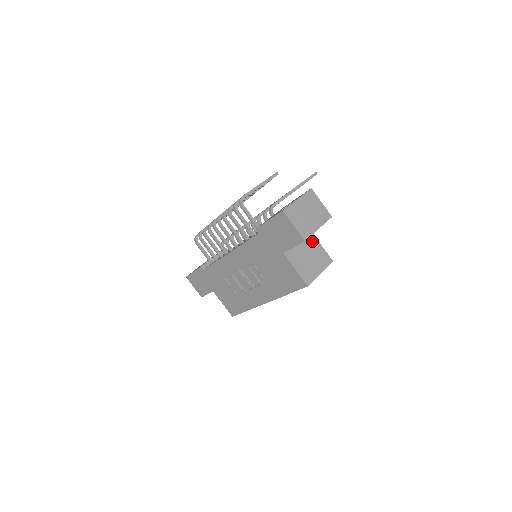
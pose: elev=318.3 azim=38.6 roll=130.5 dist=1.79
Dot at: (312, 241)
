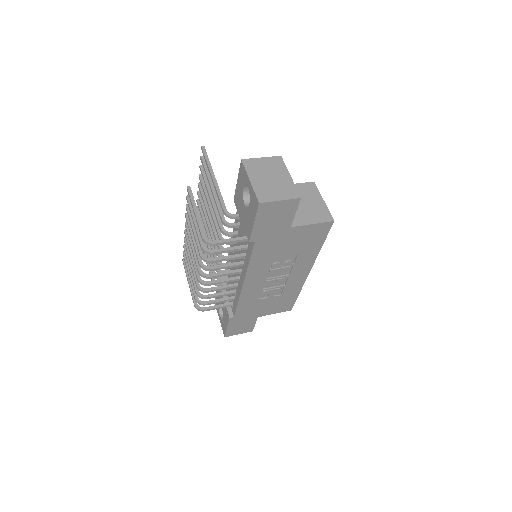
Dot at: occluded
